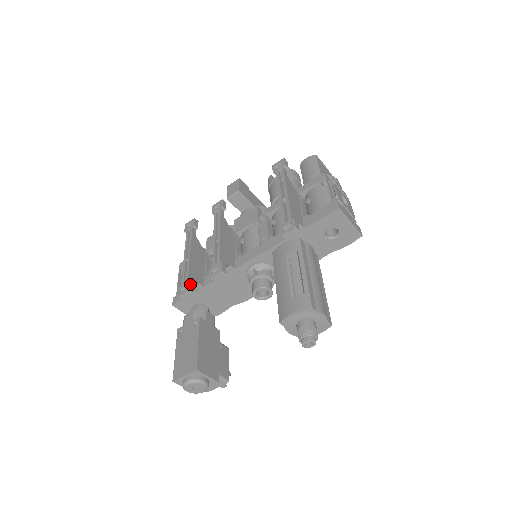
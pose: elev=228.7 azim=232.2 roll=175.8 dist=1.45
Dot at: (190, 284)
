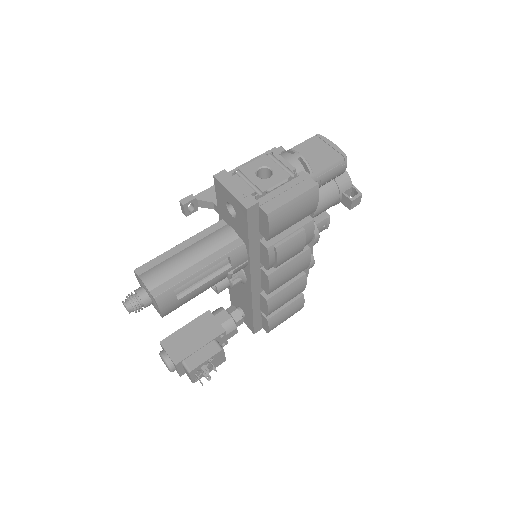
Dot at: occluded
